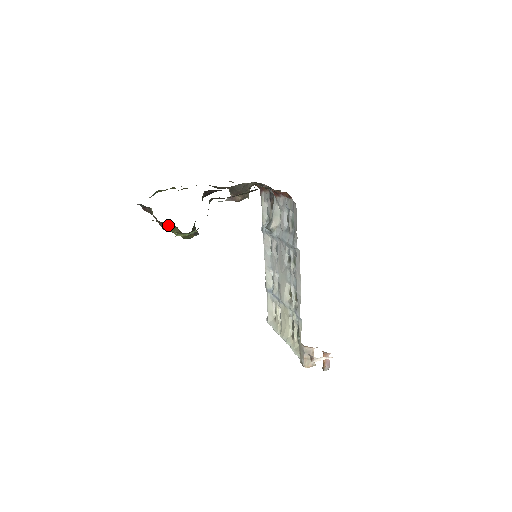
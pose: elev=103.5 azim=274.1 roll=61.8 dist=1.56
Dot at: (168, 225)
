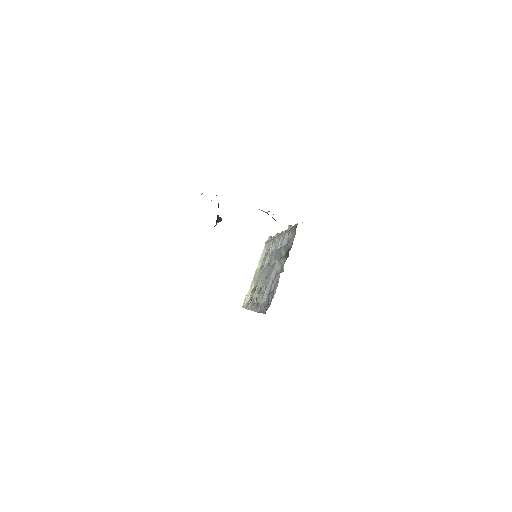
Dot at: occluded
